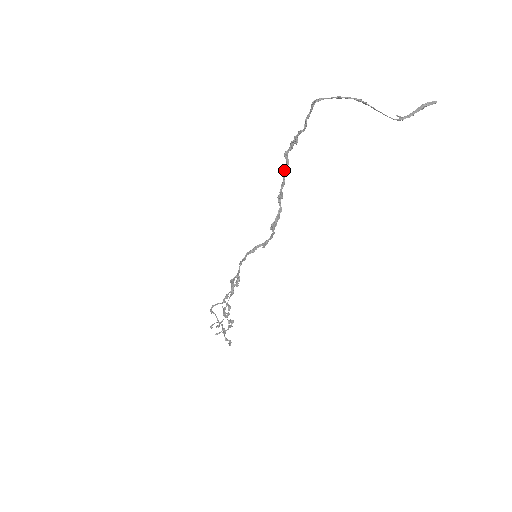
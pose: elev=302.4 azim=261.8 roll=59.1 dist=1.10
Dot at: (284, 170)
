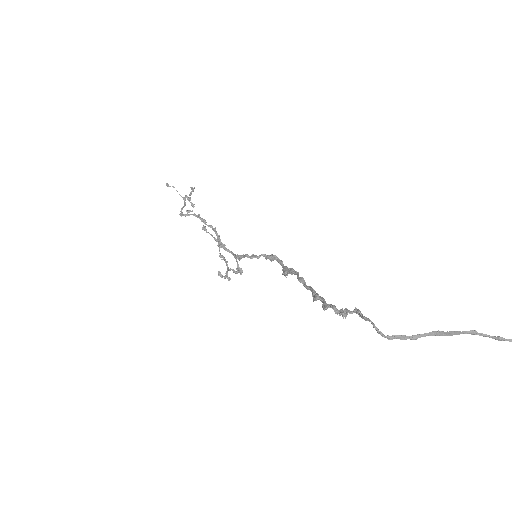
Dot at: (316, 297)
